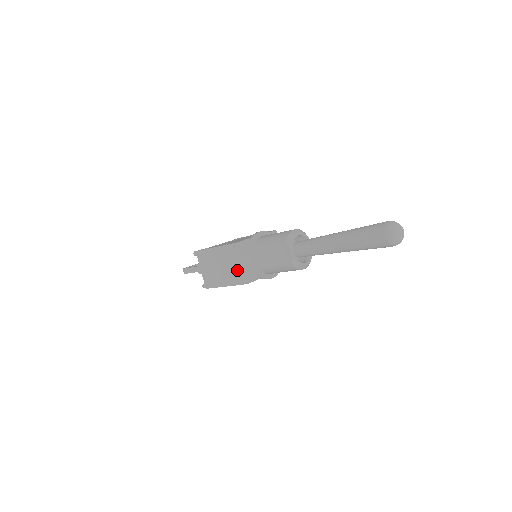
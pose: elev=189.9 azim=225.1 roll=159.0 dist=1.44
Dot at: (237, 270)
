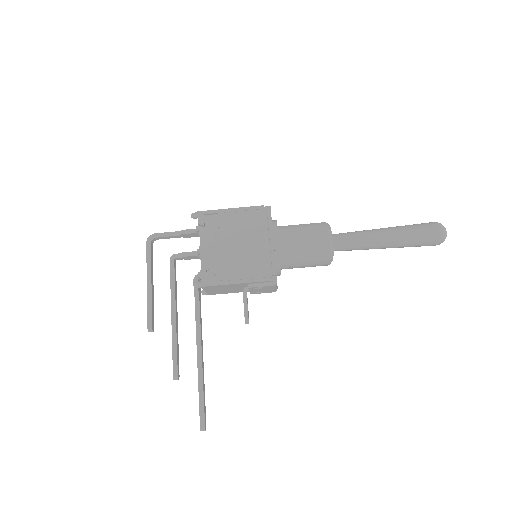
Dot at: occluded
